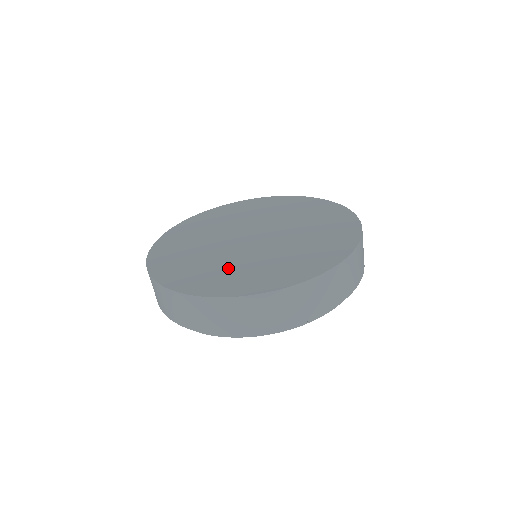
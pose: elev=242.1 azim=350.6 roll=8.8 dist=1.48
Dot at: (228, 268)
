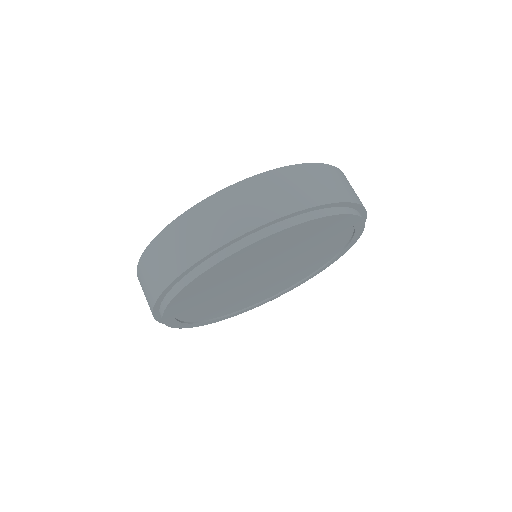
Dot at: occluded
